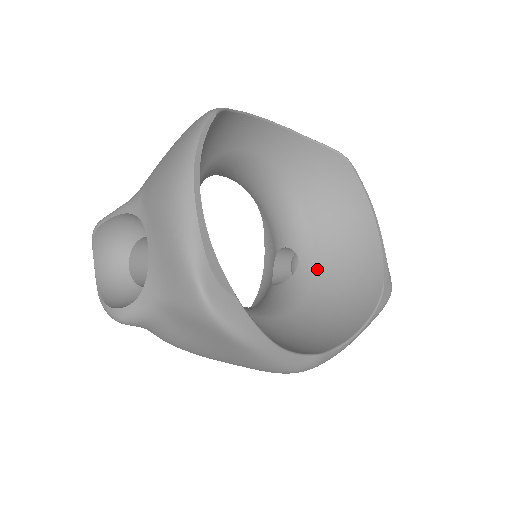
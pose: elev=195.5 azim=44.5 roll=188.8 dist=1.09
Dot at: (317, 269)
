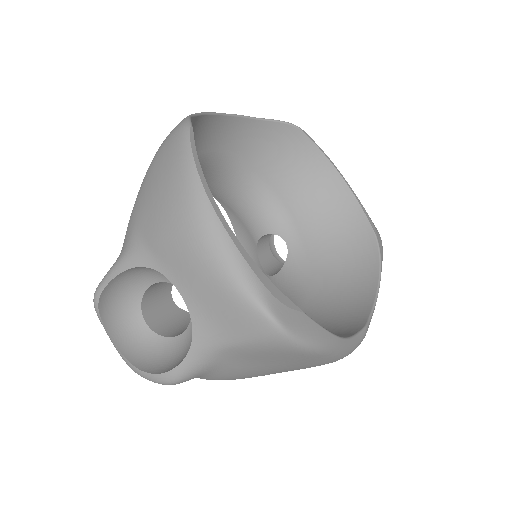
Dot at: (307, 244)
